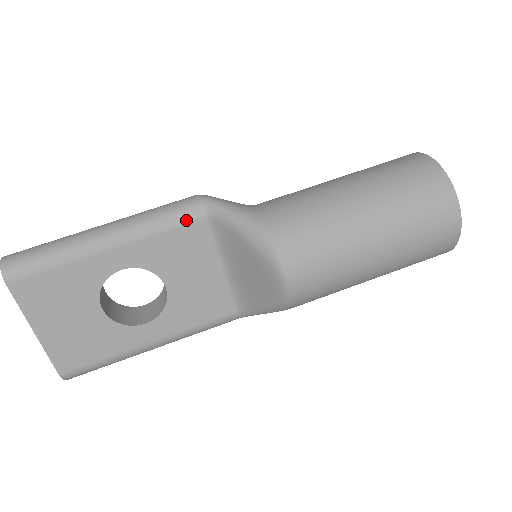
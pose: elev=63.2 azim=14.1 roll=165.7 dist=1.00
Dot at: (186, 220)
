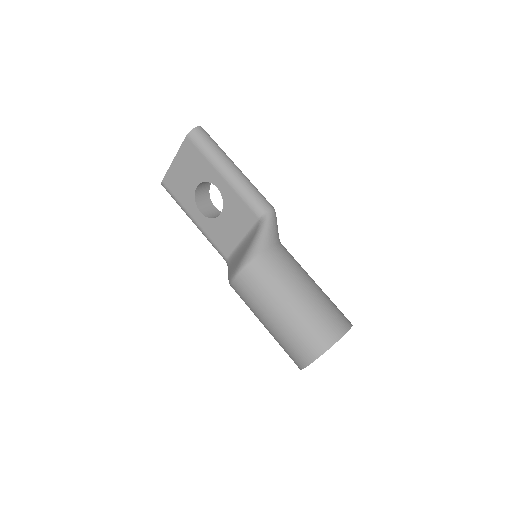
Dot at: (253, 209)
